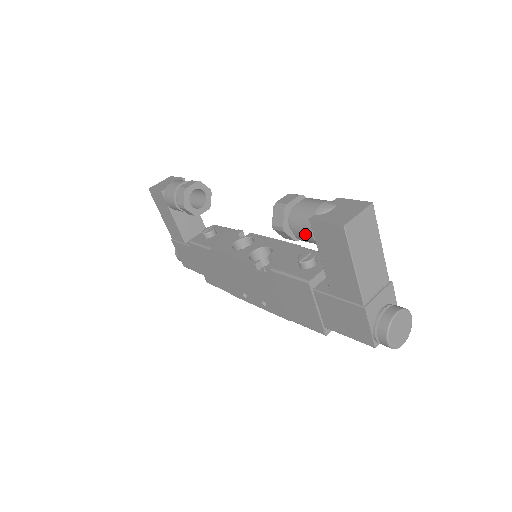
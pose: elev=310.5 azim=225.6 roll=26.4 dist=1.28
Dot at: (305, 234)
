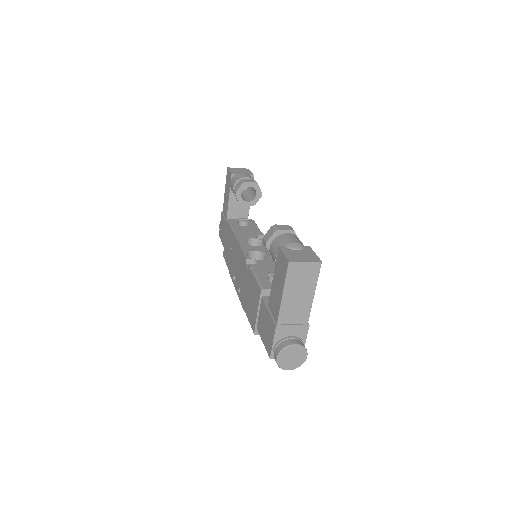
Dot at: (273, 255)
